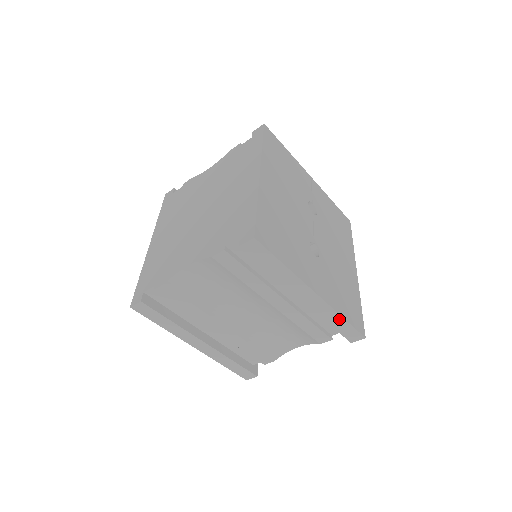
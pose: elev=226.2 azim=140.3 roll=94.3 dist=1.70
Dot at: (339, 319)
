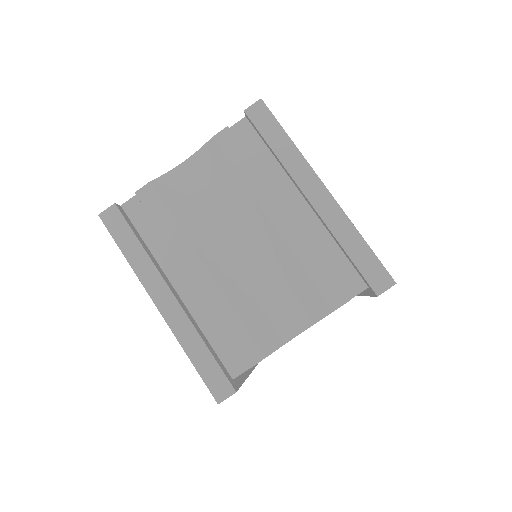
Dot at: (357, 239)
